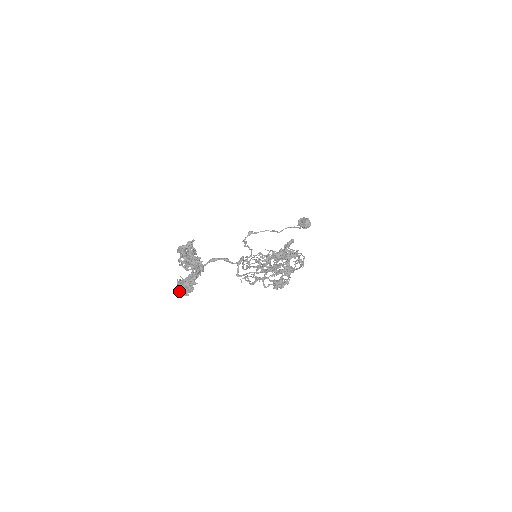
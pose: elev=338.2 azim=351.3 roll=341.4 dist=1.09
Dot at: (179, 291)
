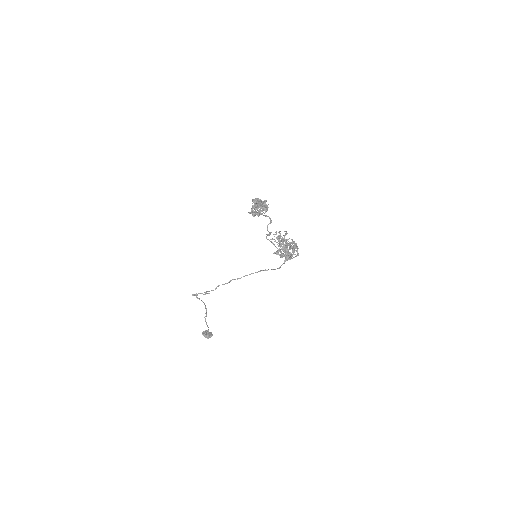
Dot at: occluded
